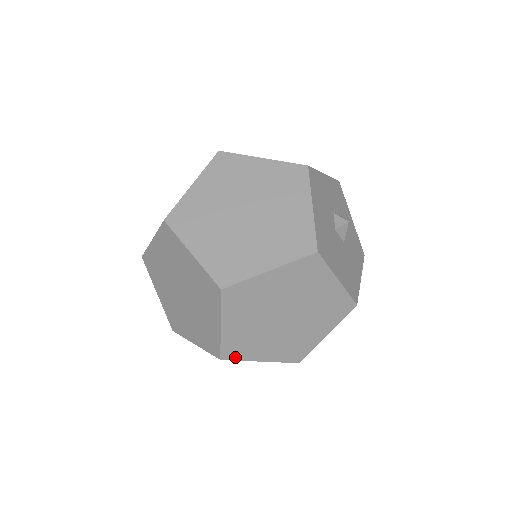
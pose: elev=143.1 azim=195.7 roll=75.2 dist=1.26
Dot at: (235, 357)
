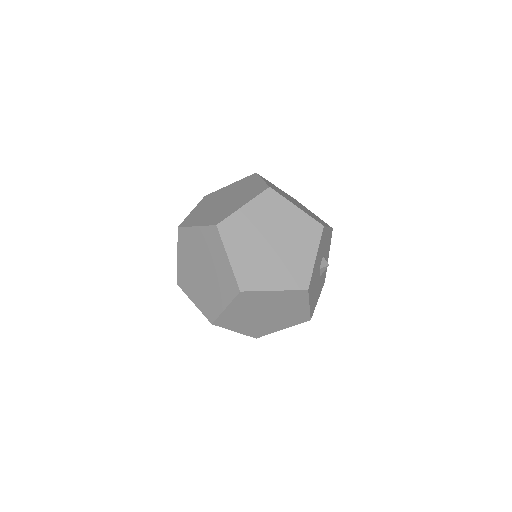
Dot at: (221, 325)
